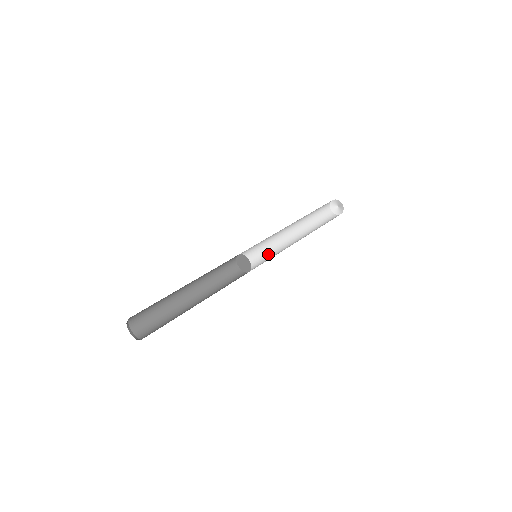
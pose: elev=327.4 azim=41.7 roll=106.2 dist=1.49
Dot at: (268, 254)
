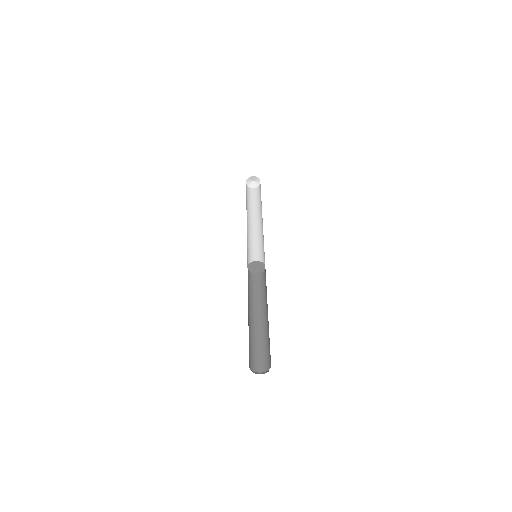
Dot at: (249, 247)
